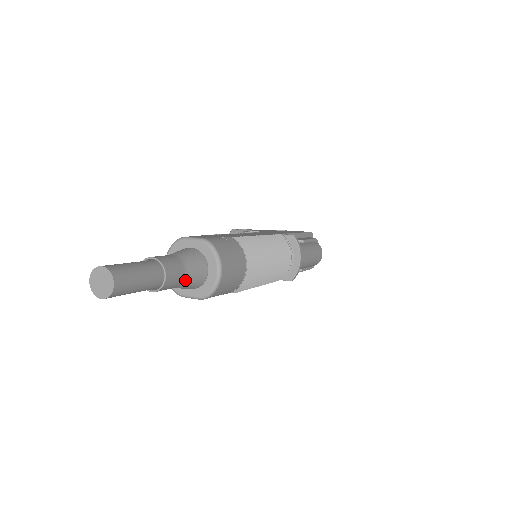
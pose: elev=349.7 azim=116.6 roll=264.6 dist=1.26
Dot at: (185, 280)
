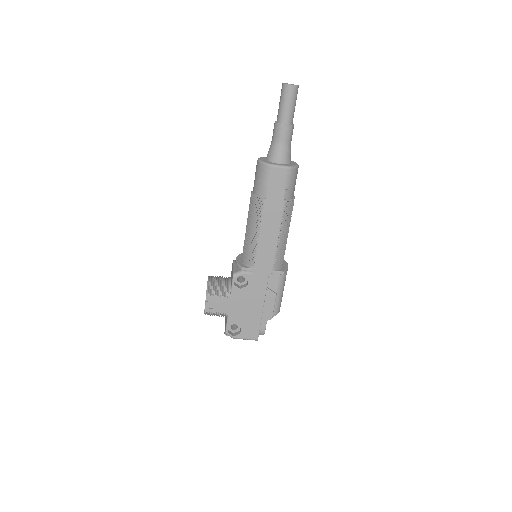
Dot at: (290, 145)
